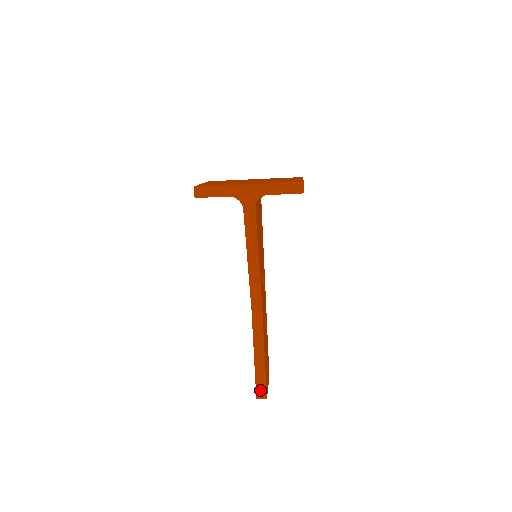
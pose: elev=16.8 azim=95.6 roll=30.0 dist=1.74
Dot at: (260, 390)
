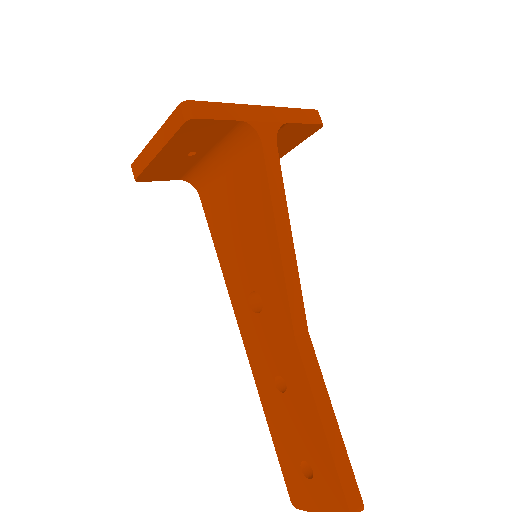
Dot at: (351, 495)
